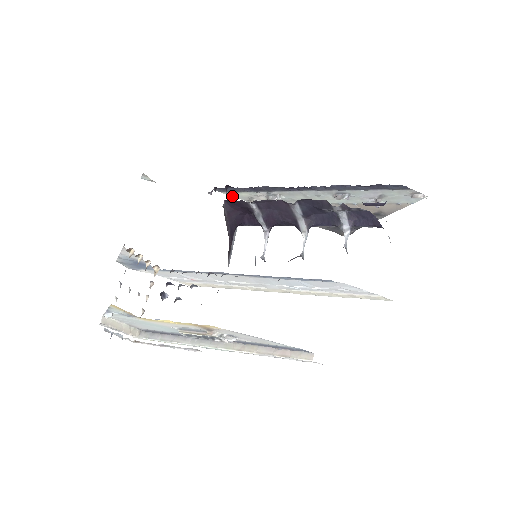
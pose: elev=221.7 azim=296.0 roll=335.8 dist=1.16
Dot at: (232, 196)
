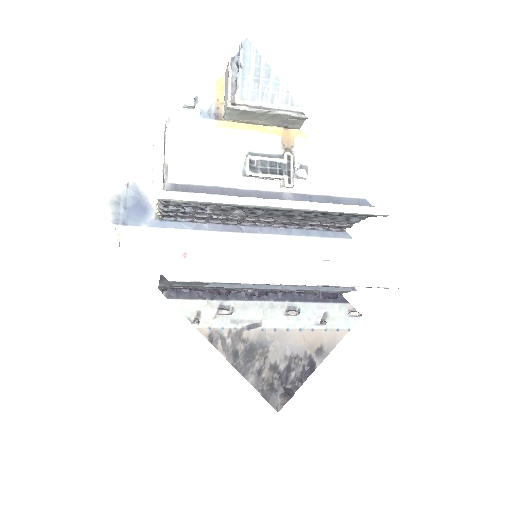
Dot at: (178, 309)
